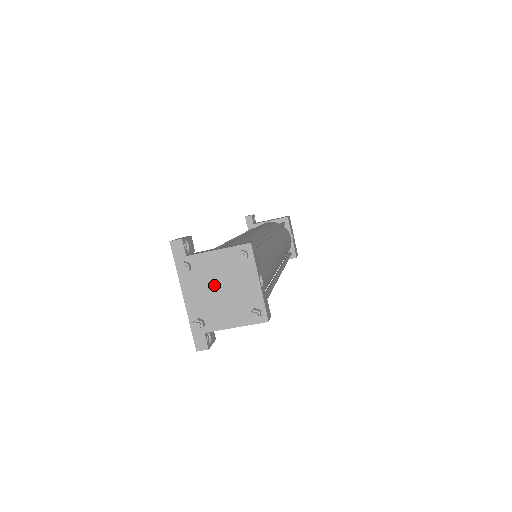
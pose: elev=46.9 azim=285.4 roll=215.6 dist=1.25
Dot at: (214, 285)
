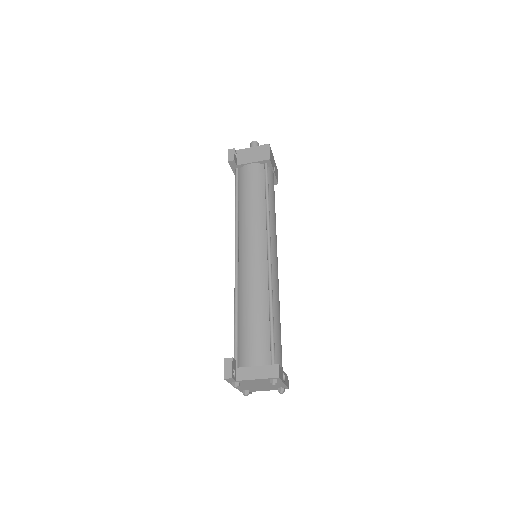
Dot at: (255, 385)
